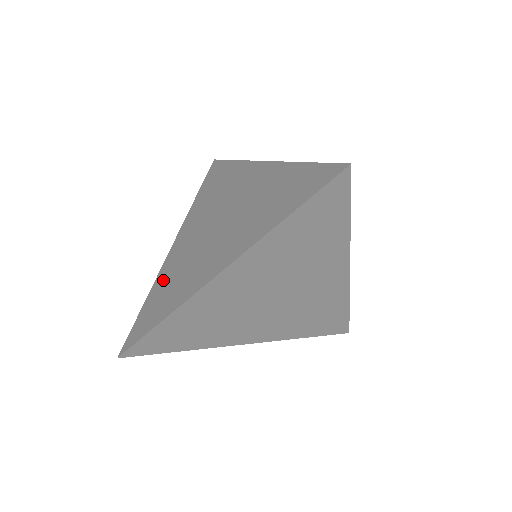
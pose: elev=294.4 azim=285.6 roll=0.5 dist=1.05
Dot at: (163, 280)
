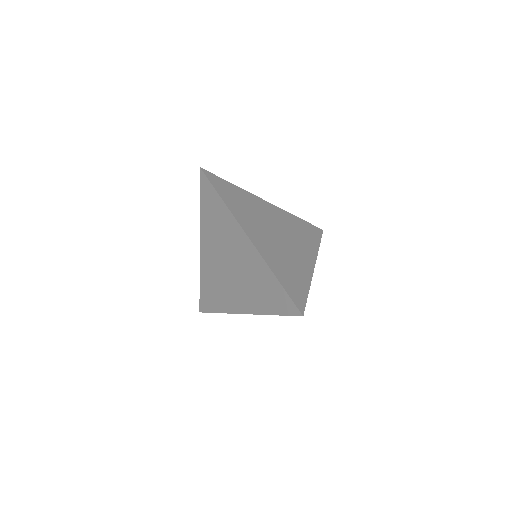
Dot at: (206, 278)
